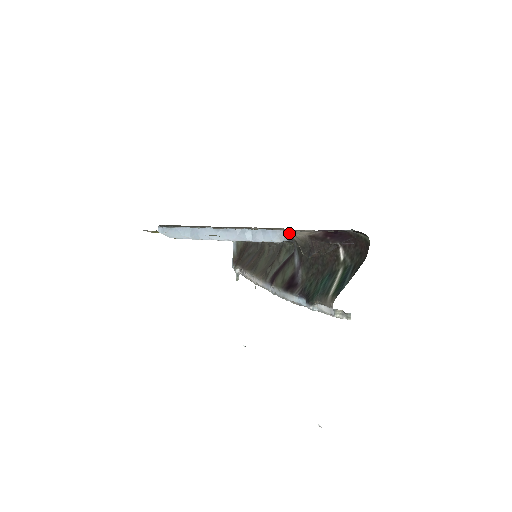
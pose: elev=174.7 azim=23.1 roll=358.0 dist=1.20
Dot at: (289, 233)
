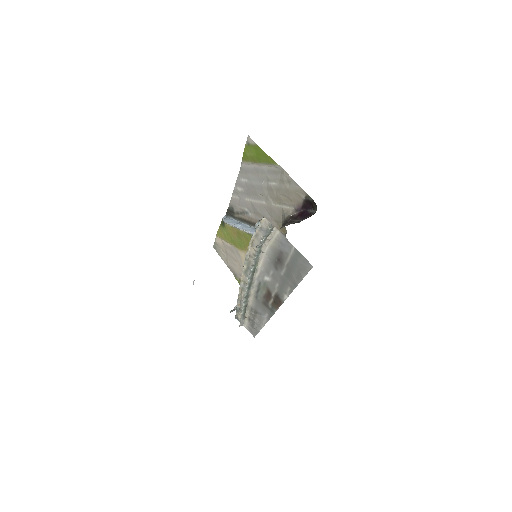
Dot at: occluded
